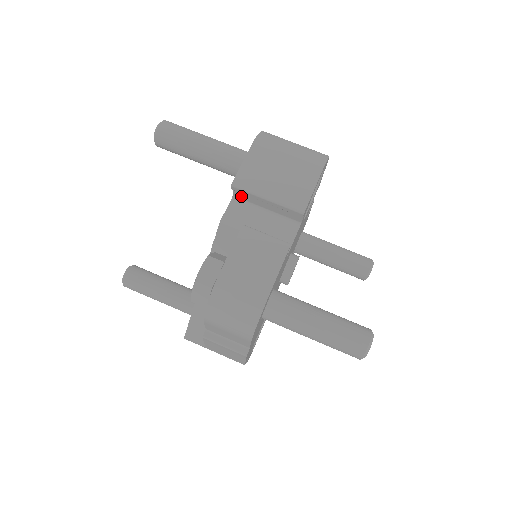
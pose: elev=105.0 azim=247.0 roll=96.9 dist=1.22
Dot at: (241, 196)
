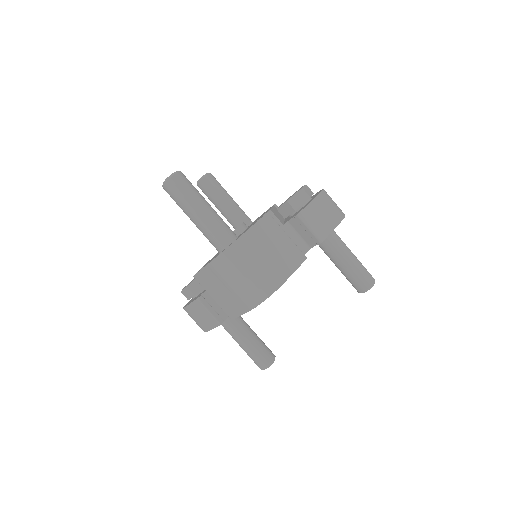
Dot at: occluded
